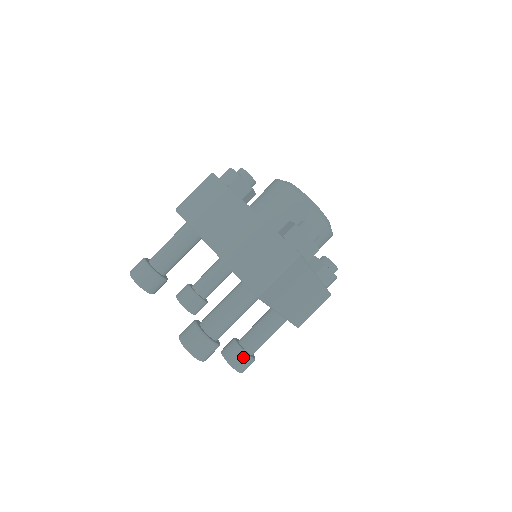
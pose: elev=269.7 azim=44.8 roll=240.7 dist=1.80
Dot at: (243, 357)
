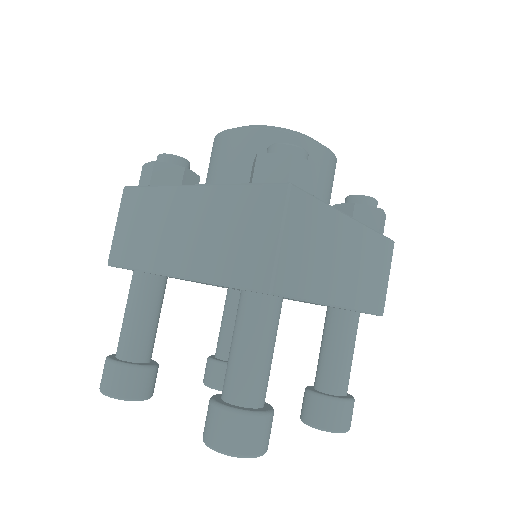
Dot at: (333, 407)
